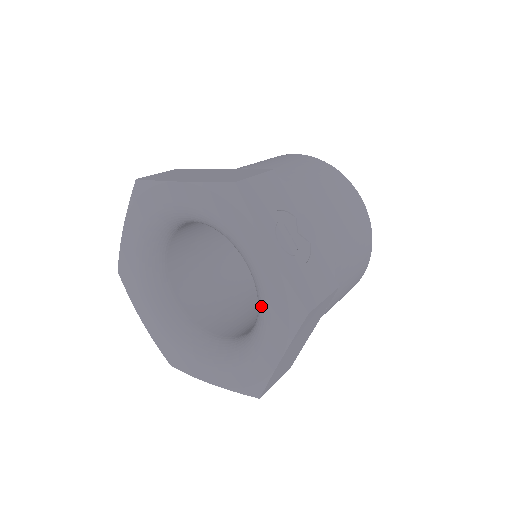
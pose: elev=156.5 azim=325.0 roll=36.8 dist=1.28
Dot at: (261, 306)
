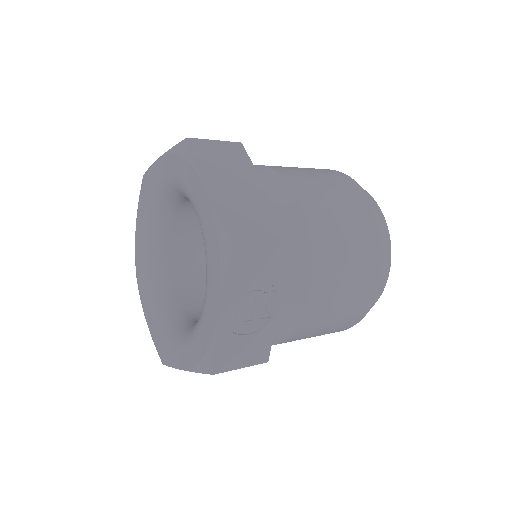
Dot at: (194, 329)
